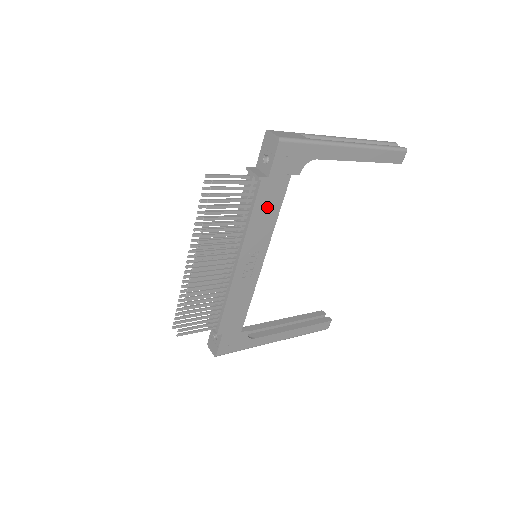
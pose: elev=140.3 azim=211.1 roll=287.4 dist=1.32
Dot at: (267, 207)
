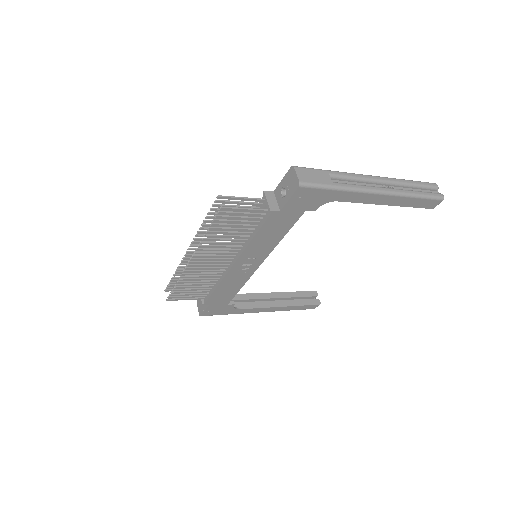
Dot at: (274, 230)
